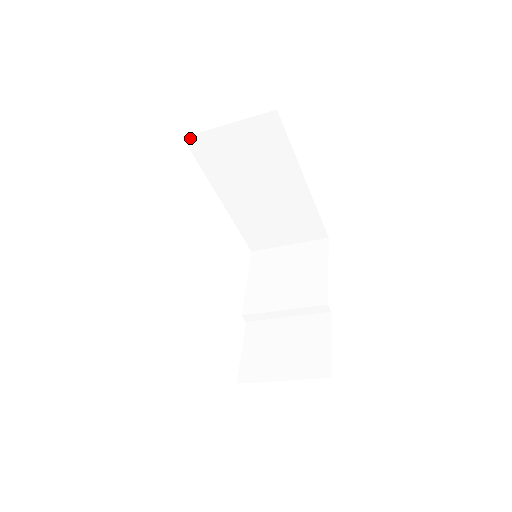
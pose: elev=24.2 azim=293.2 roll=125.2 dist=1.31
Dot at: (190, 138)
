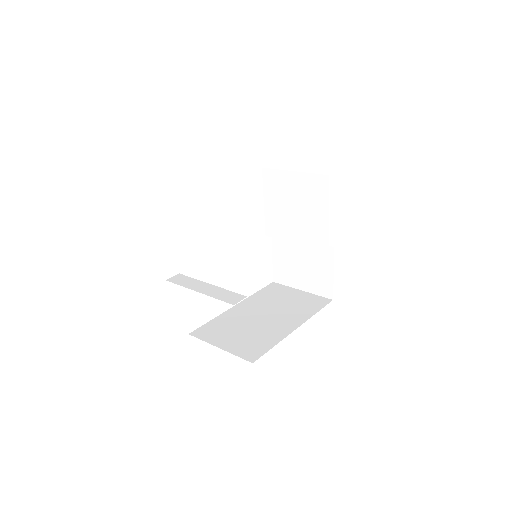
Dot at: occluded
